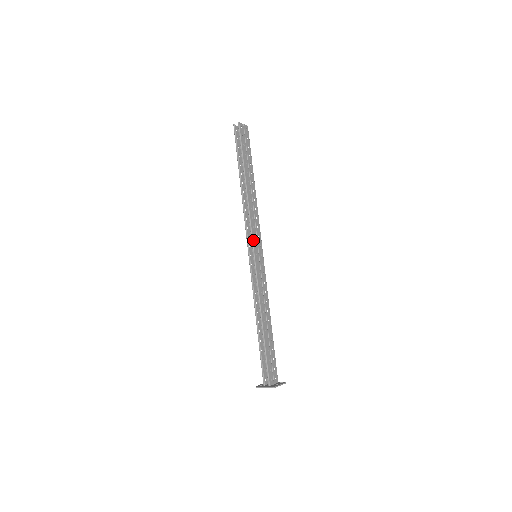
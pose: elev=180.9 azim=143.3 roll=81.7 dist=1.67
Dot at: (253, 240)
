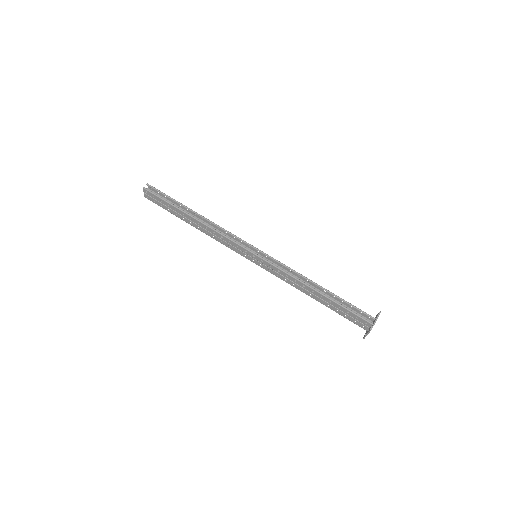
Dot at: (245, 242)
